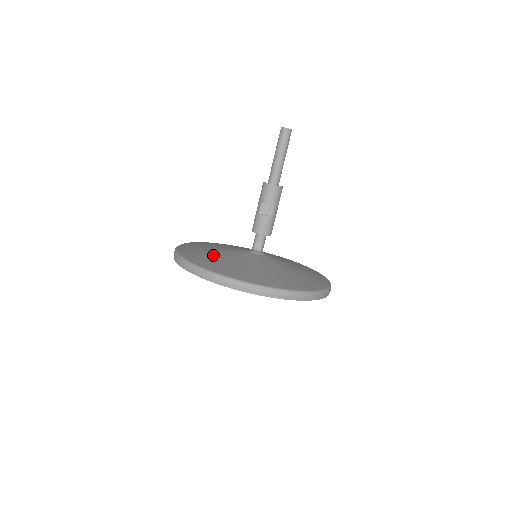
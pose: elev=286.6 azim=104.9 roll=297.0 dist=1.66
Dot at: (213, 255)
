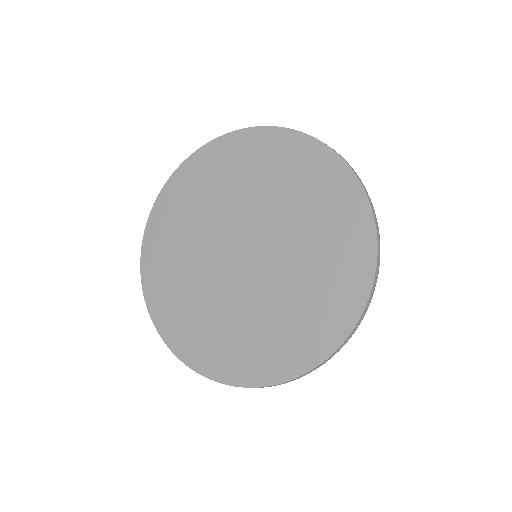
Dot at: occluded
